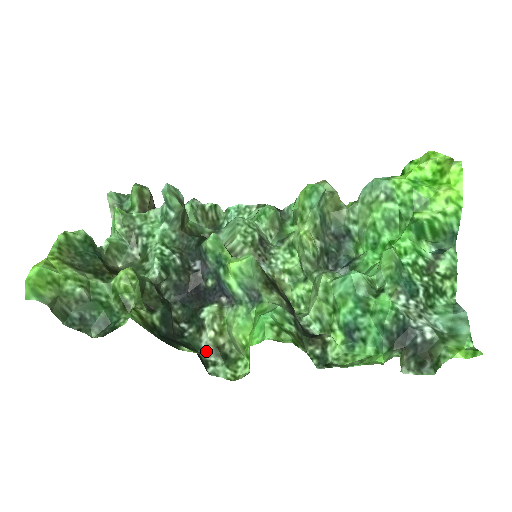
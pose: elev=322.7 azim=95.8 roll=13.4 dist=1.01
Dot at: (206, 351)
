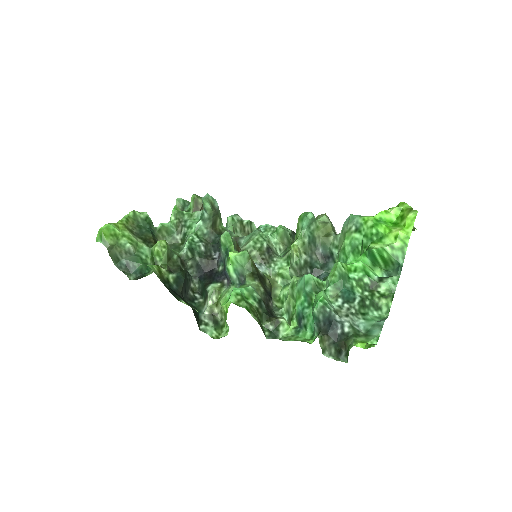
Dot at: (204, 314)
